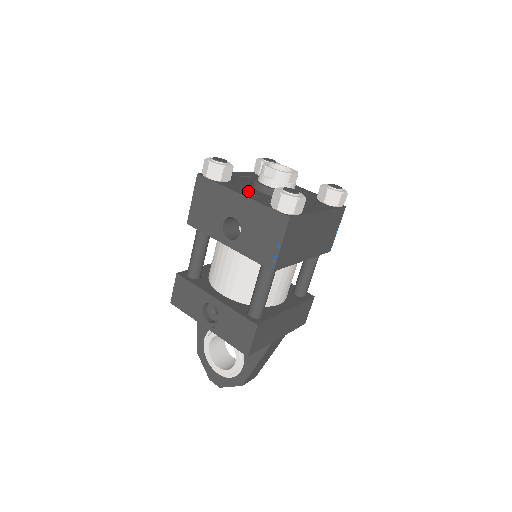
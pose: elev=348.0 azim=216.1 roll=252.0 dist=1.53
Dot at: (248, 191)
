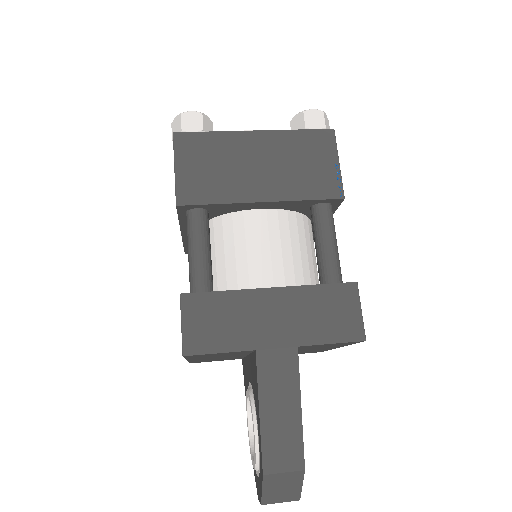
Dot at: occluded
